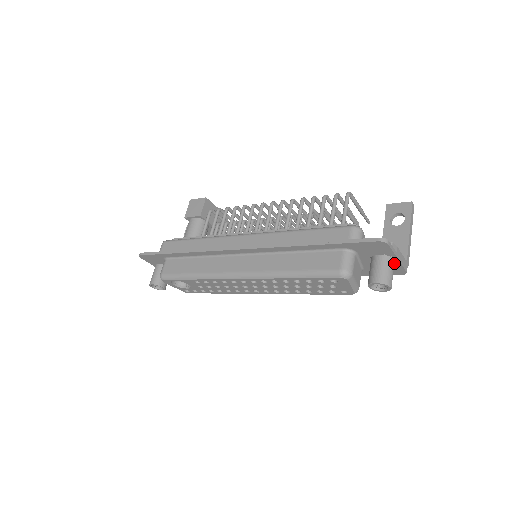
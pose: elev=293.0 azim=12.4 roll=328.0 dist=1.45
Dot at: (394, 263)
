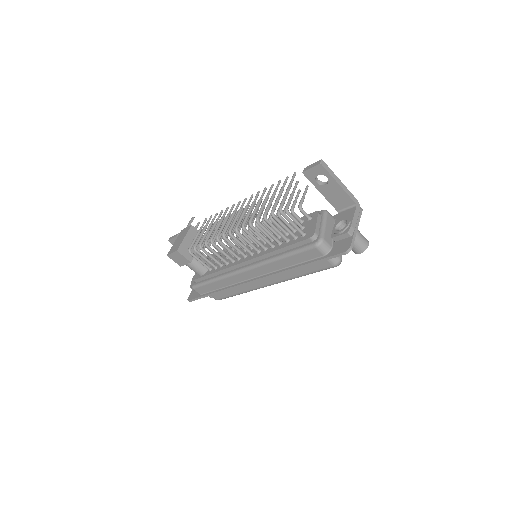
Dot at: occluded
